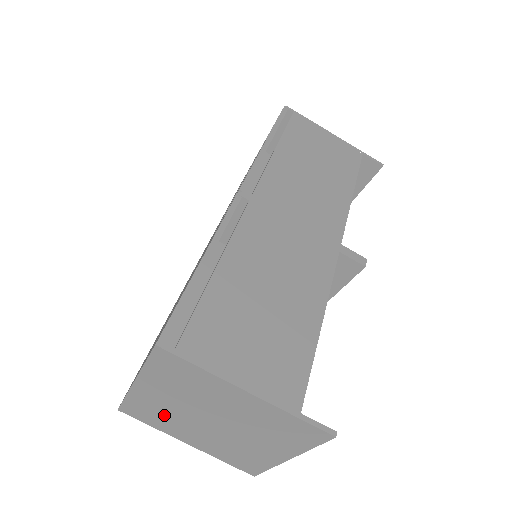
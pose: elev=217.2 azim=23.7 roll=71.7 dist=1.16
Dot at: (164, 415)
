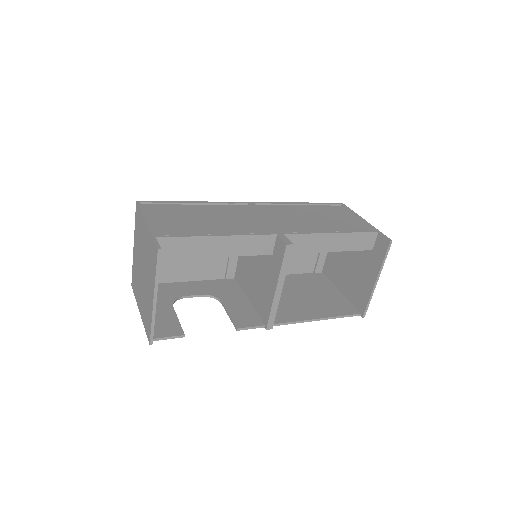
Dot at: (137, 277)
